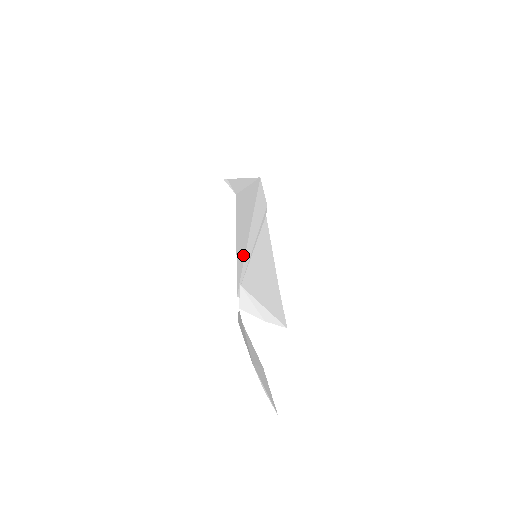
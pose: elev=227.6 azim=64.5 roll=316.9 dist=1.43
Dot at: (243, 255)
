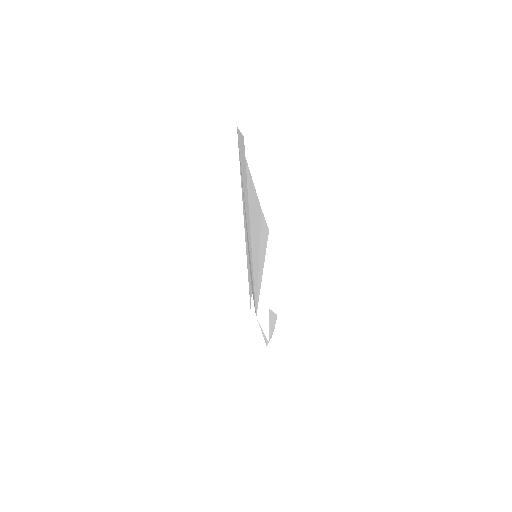
Dot at: occluded
